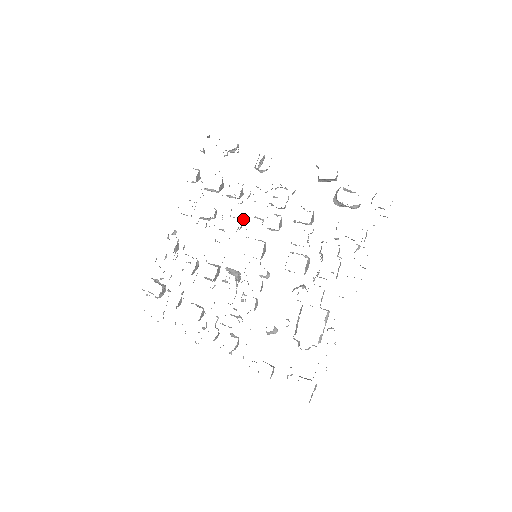
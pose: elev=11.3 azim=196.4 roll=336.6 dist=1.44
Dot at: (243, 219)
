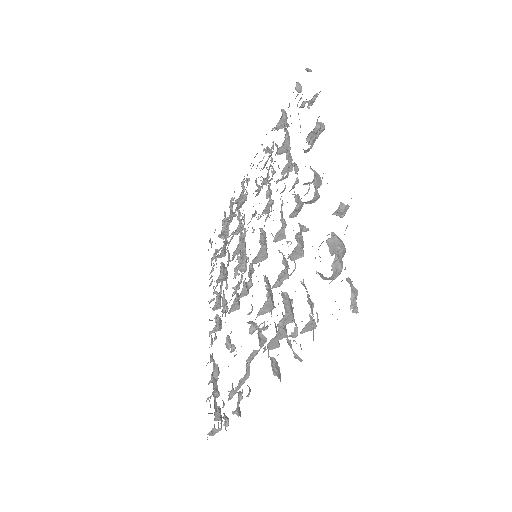
Dot at: (269, 204)
